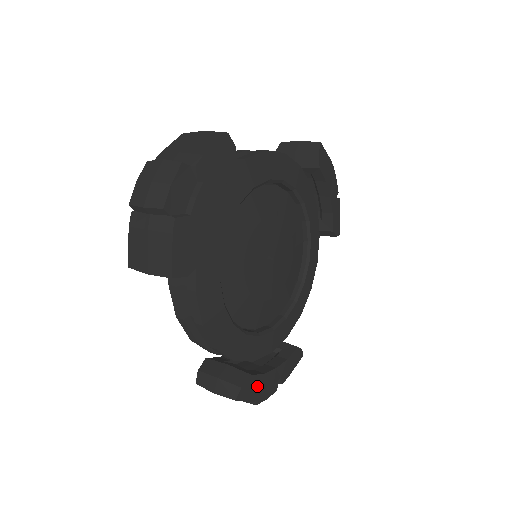
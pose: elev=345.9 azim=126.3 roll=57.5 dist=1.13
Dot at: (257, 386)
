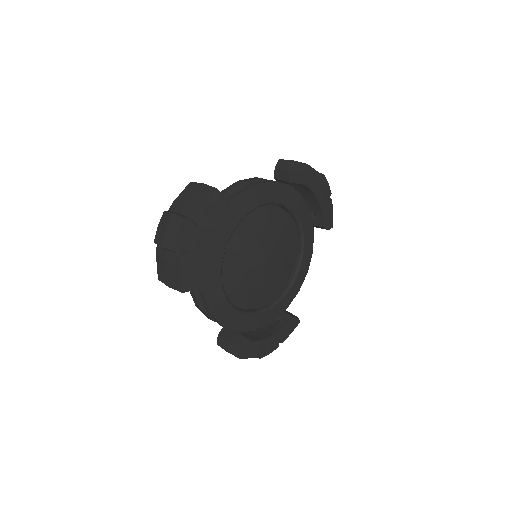
Dot at: (258, 348)
